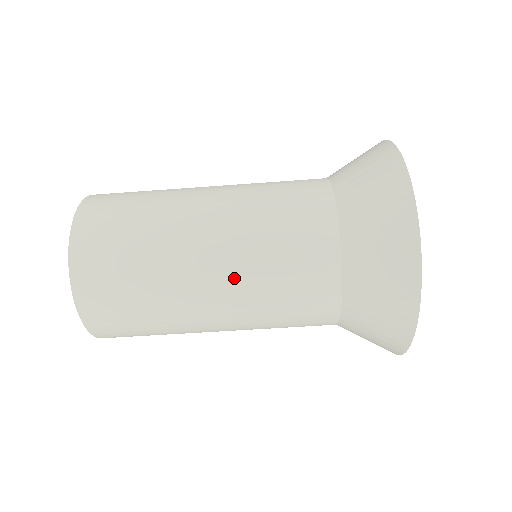
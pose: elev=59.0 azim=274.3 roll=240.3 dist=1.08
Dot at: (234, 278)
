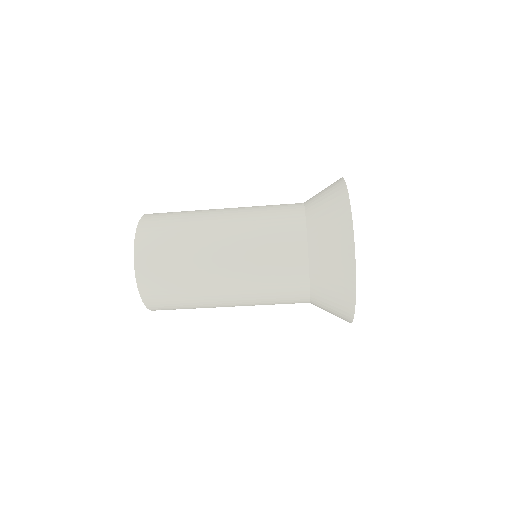
Dot at: (245, 304)
